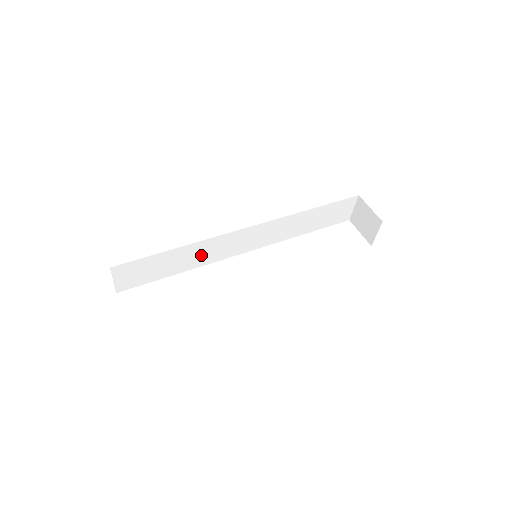
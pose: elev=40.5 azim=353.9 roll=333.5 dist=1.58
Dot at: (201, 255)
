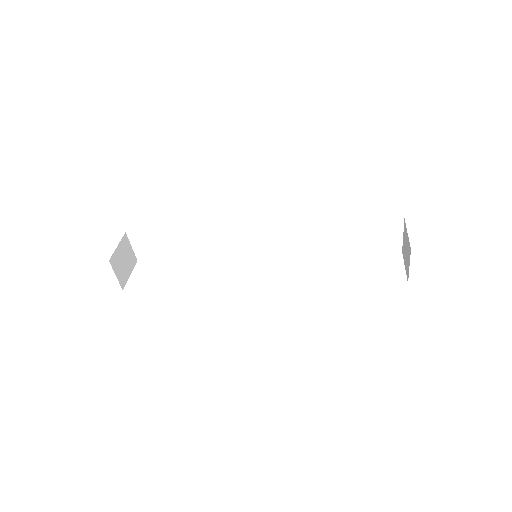
Dot at: (211, 245)
